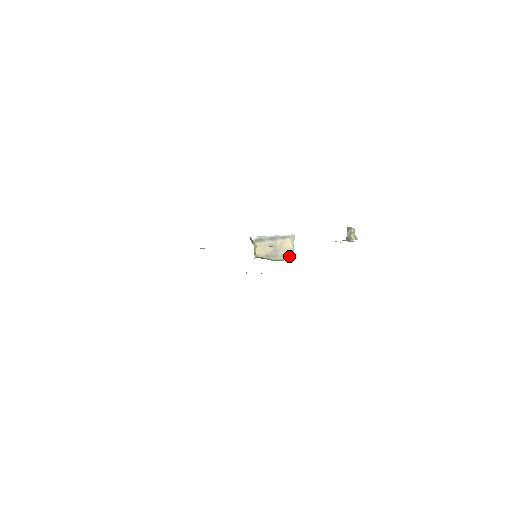
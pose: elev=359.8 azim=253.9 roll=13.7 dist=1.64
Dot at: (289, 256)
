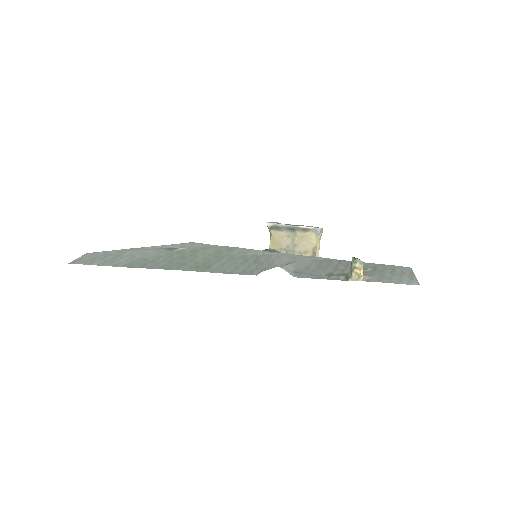
Dot at: (308, 255)
